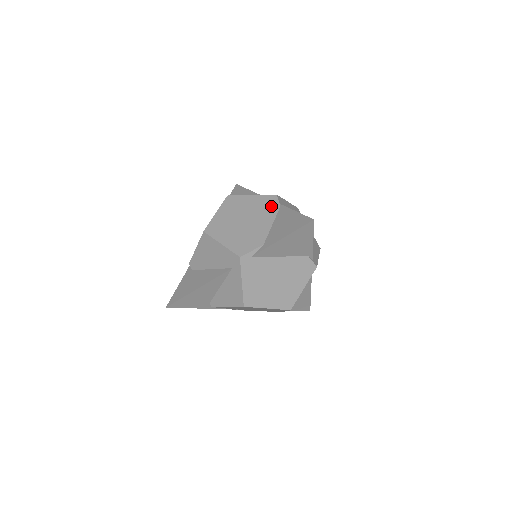
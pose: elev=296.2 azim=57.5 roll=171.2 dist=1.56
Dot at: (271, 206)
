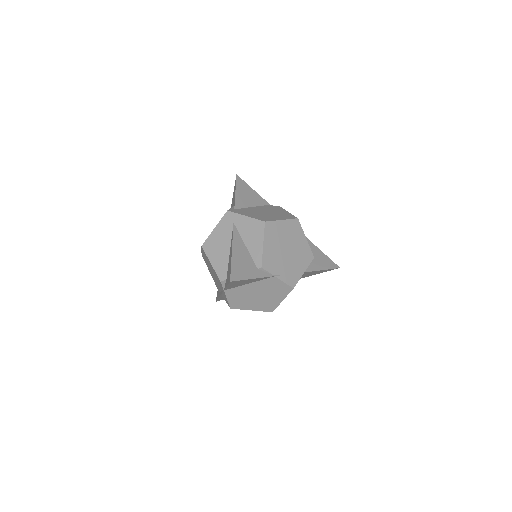
Dot at: occluded
